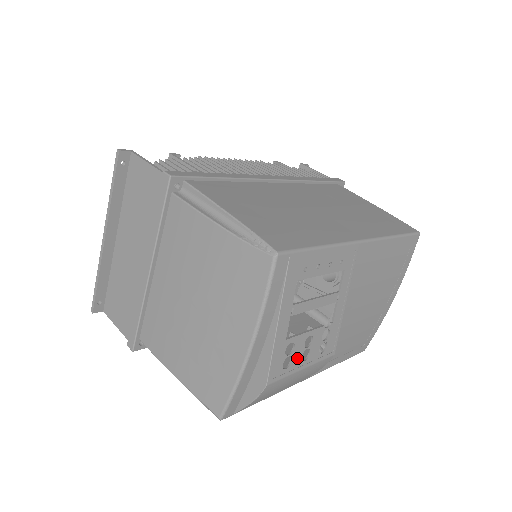
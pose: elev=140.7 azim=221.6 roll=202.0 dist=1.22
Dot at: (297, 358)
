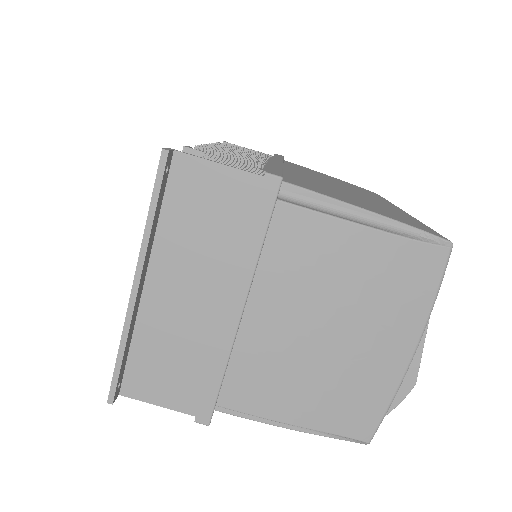
Dot at: occluded
